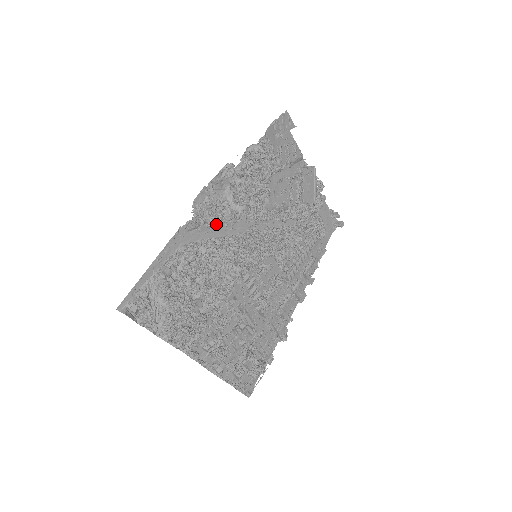
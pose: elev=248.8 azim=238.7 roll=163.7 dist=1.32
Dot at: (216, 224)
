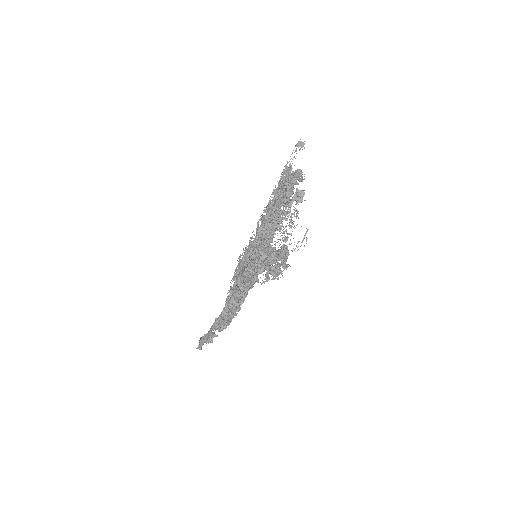
Dot at: occluded
